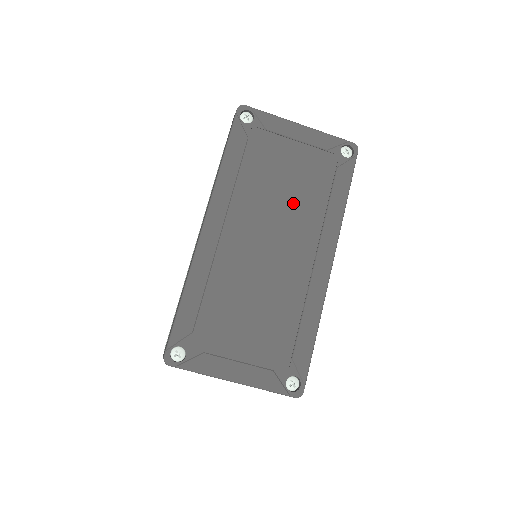
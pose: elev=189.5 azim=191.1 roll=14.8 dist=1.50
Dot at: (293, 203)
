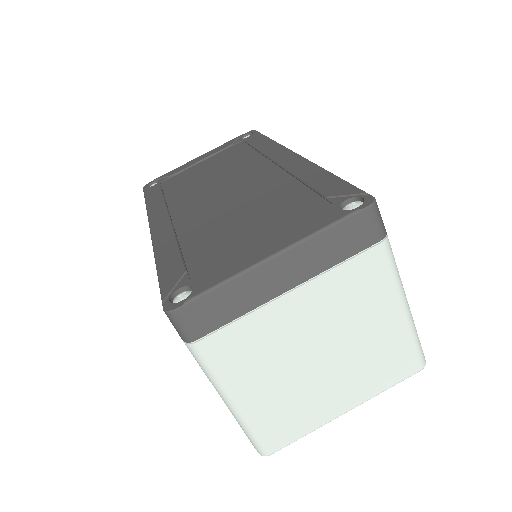
Dot at: (226, 171)
